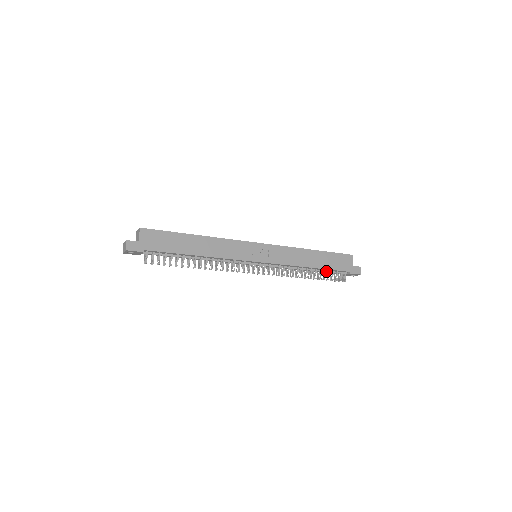
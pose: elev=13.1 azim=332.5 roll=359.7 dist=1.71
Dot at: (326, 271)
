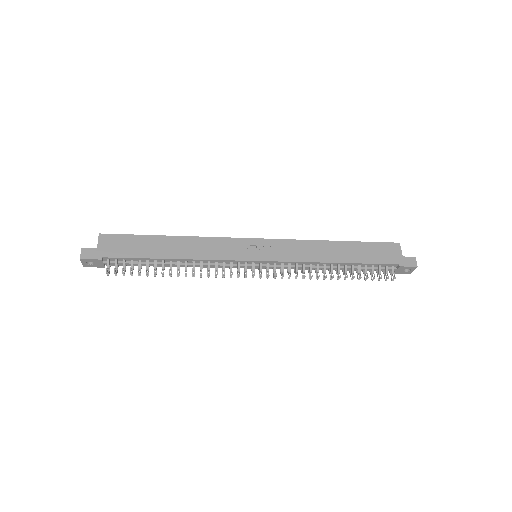
Dot at: (362, 267)
